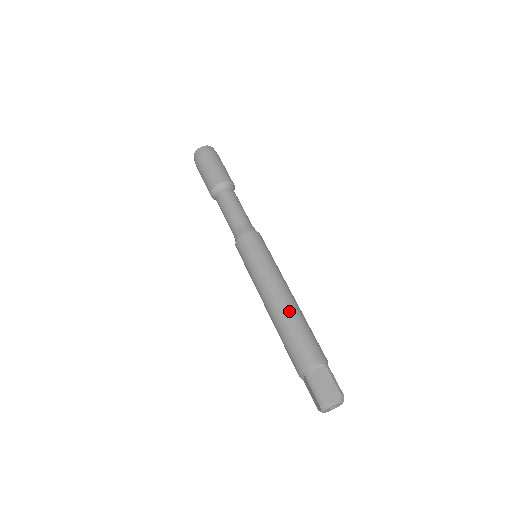
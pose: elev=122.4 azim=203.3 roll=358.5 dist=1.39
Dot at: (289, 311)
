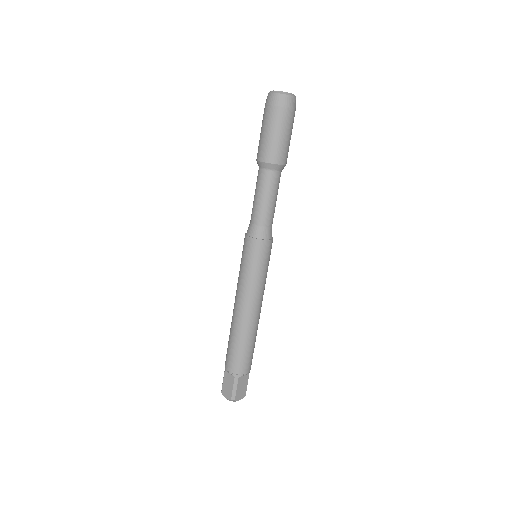
Dot at: (255, 328)
